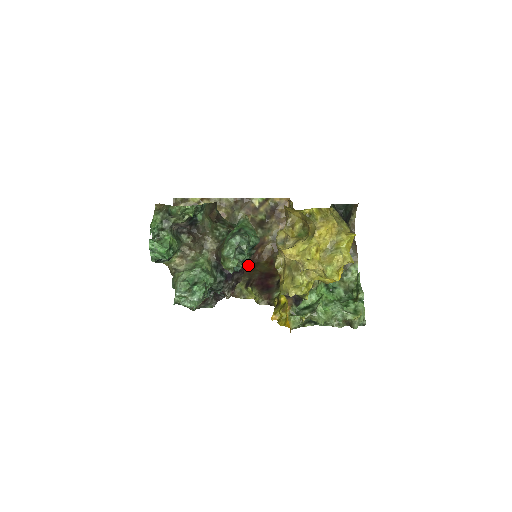
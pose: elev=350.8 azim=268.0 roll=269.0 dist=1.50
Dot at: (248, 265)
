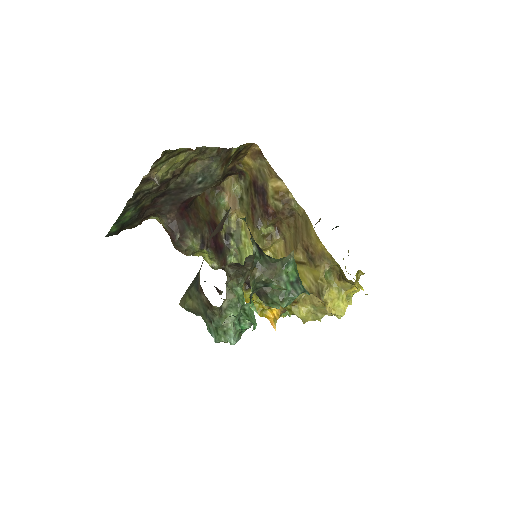
Dot at: (193, 211)
